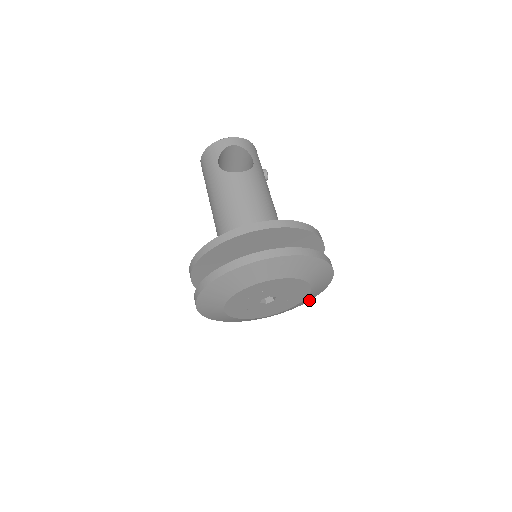
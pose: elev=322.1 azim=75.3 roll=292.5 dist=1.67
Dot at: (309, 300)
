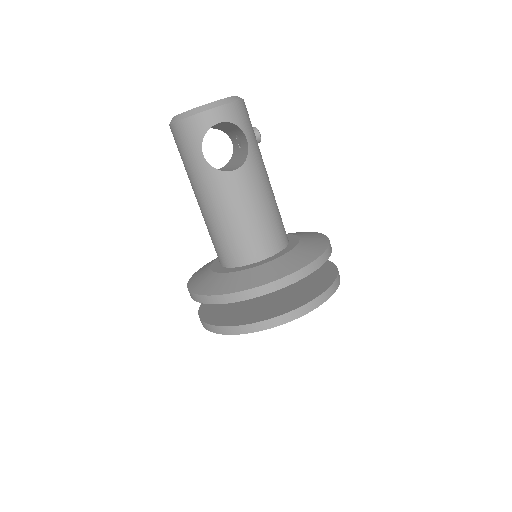
Dot at: occluded
